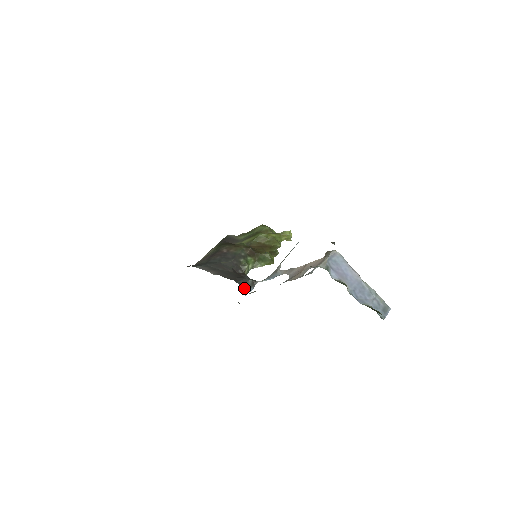
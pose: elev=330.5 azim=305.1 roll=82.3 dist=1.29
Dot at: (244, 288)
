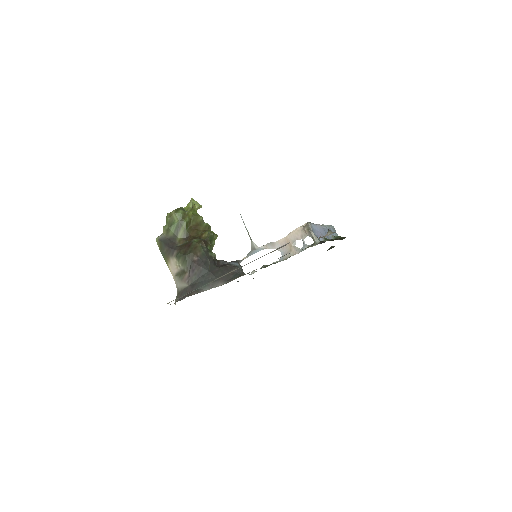
Dot at: occluded
